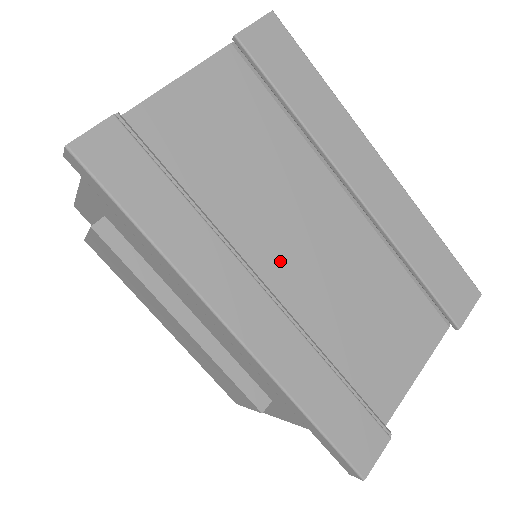
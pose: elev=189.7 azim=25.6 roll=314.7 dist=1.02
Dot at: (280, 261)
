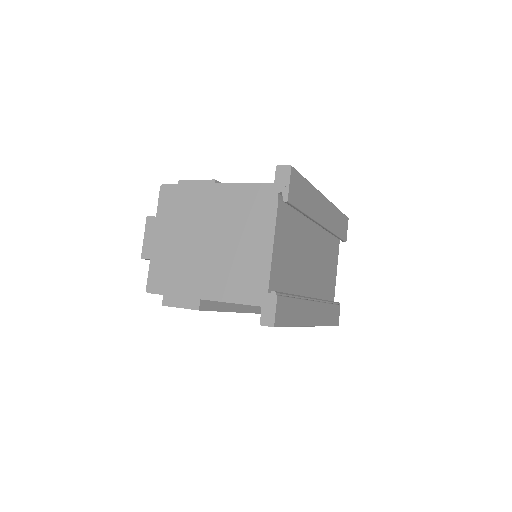
Dot at: (309, 280)
